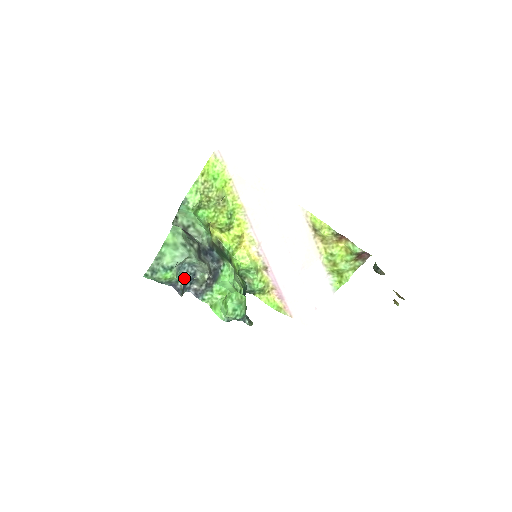
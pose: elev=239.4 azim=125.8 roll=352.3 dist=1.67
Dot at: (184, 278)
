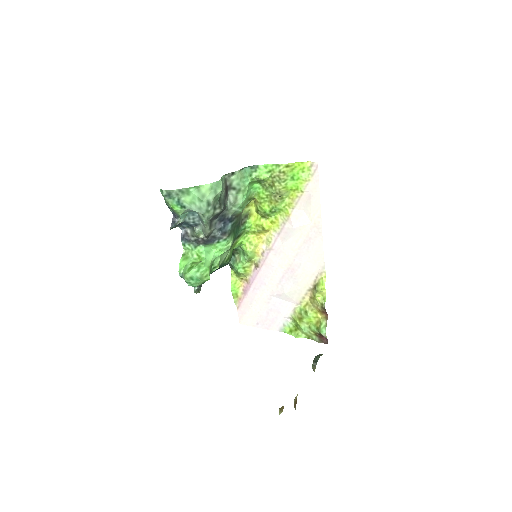
Dot at: (186, 220)
